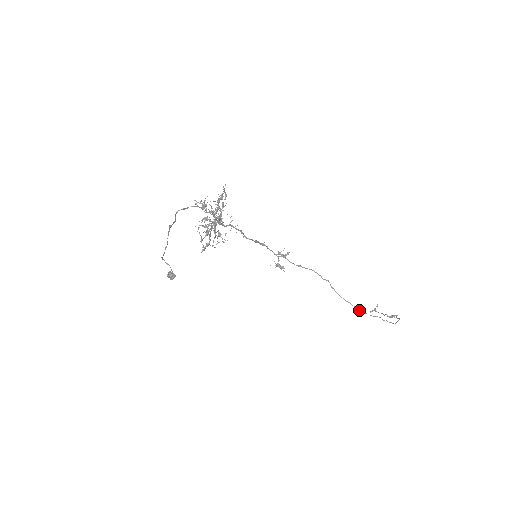
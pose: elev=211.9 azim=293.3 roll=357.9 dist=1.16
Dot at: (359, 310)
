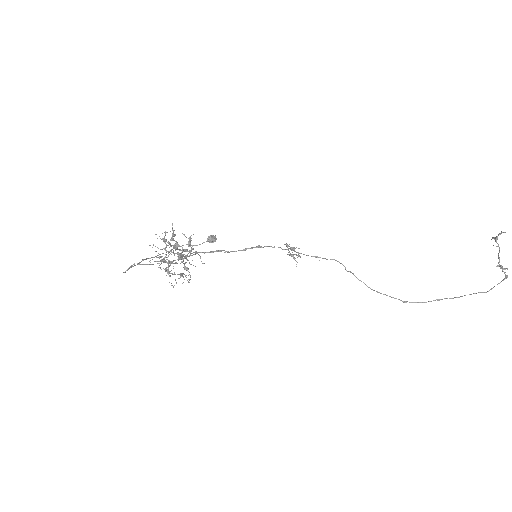
Dot at: occluded
